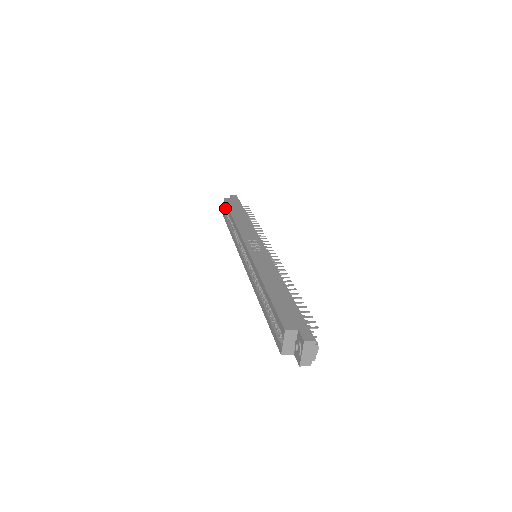
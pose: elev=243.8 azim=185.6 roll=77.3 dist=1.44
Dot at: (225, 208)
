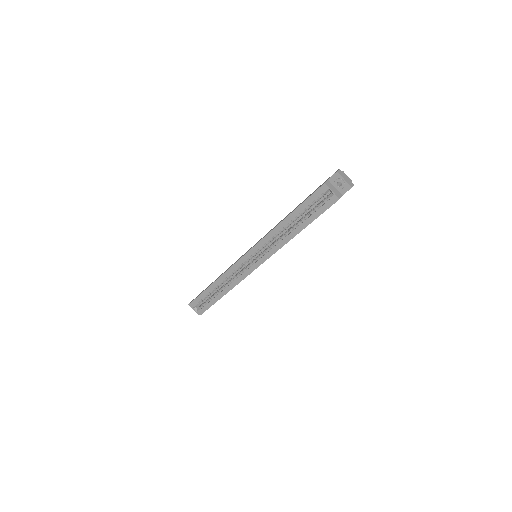
Dot at: (197, 309)
